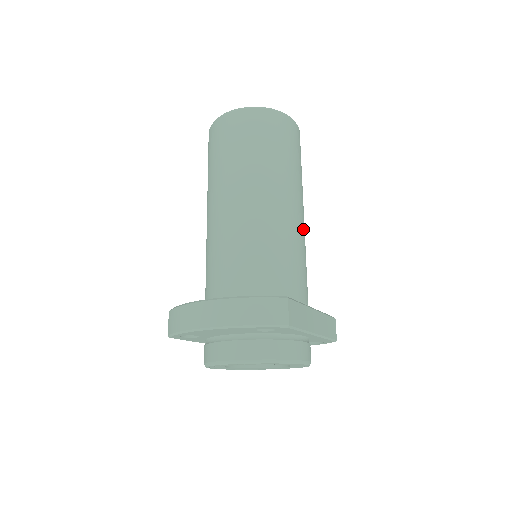
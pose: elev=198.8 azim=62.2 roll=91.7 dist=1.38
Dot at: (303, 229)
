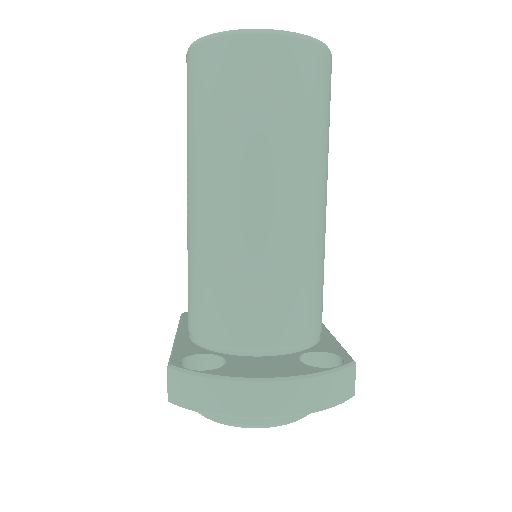
Dot at: occluded
